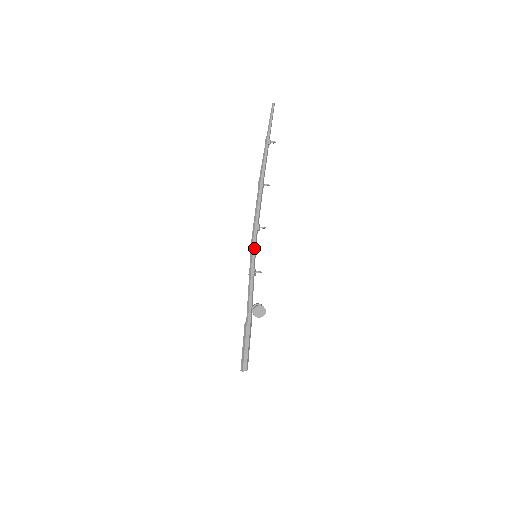
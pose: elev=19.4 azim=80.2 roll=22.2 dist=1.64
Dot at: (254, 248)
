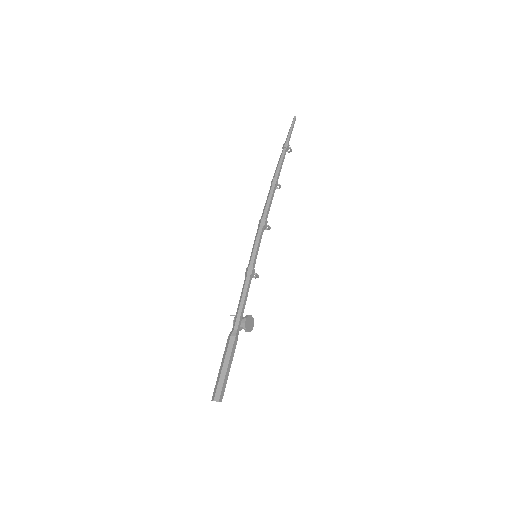
Dot at: (259, 246)
